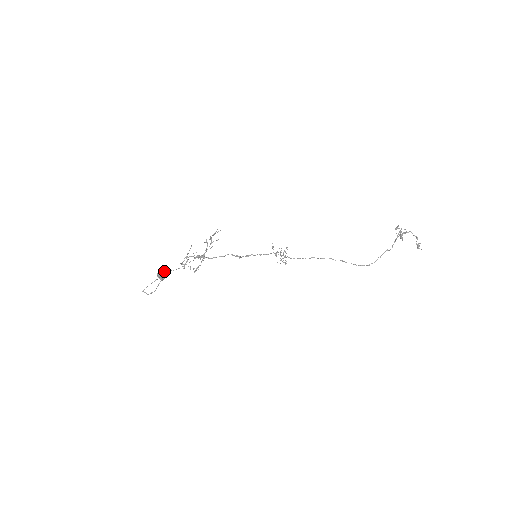
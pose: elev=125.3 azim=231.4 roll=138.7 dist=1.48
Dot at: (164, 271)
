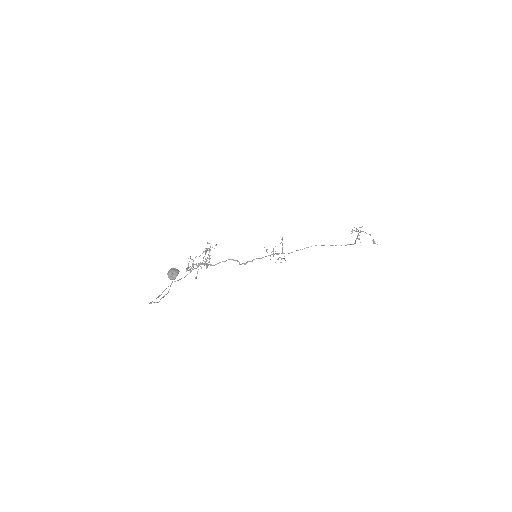
Dot at: (175, 268)
